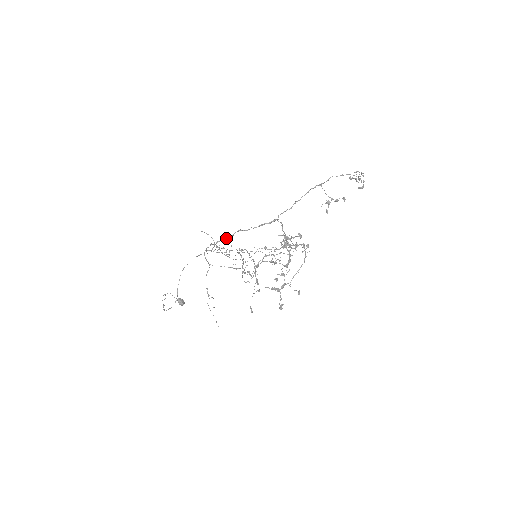
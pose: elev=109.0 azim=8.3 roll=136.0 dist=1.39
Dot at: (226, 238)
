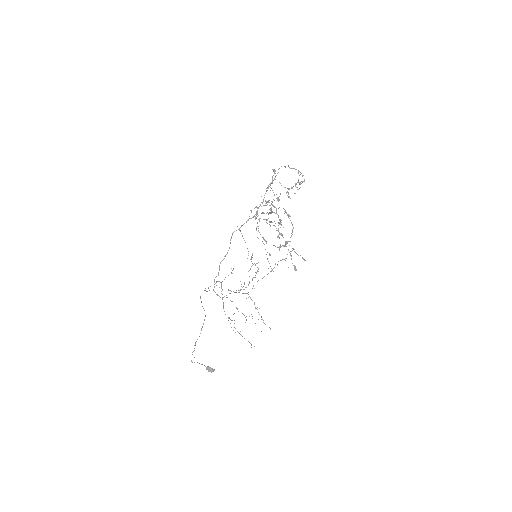
Dot at: (226, 254)
